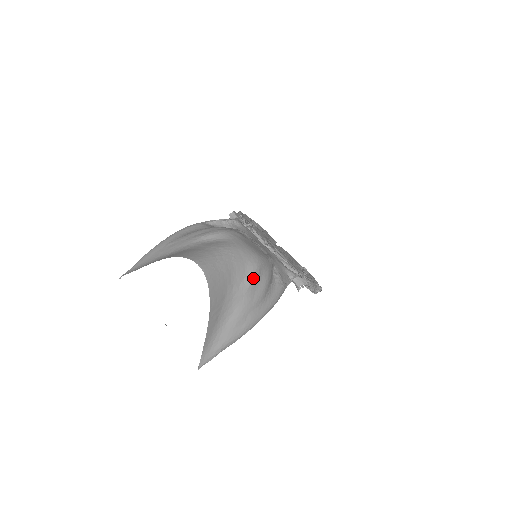
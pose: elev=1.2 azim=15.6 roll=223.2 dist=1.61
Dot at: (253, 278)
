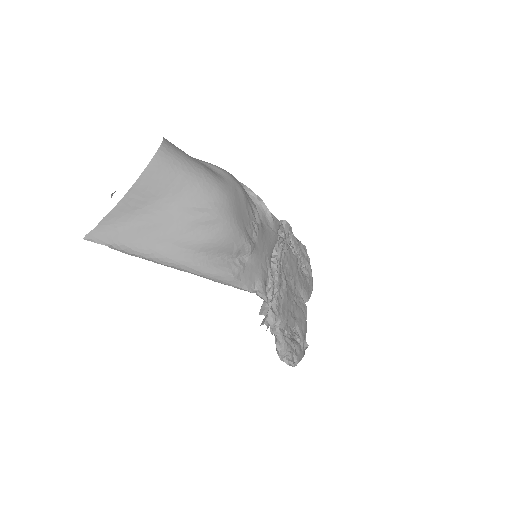
Dot at: (201, 216)
